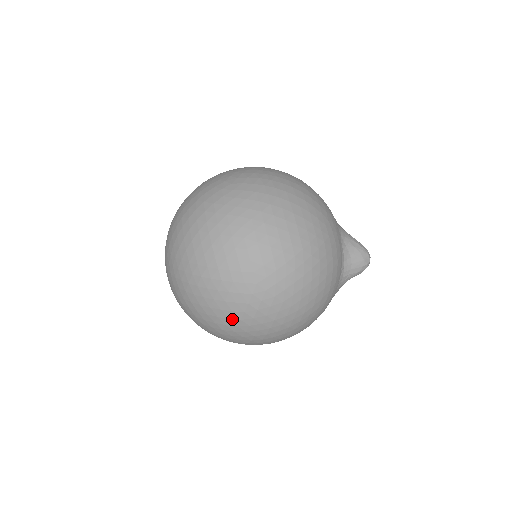
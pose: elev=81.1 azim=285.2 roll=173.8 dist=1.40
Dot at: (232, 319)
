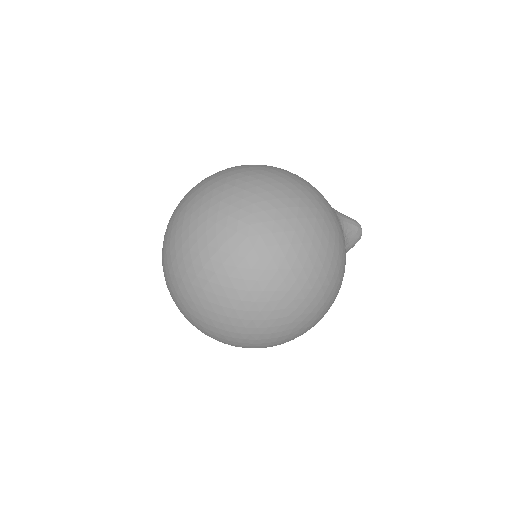
Dot at: occluded
